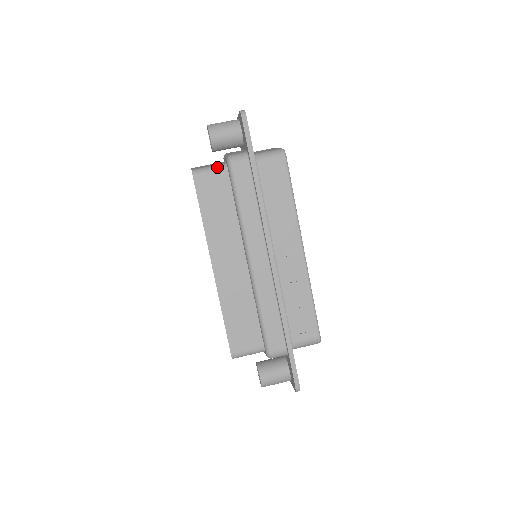
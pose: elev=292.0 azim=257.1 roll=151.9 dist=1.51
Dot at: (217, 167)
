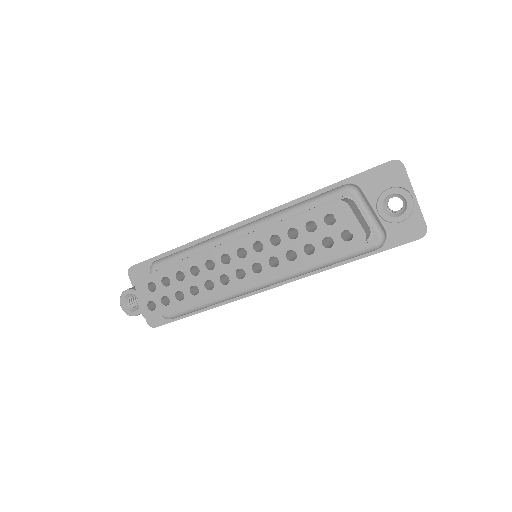
Dot at: occluded
